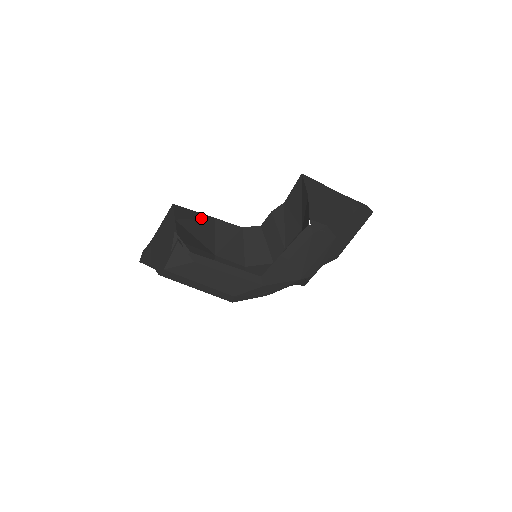
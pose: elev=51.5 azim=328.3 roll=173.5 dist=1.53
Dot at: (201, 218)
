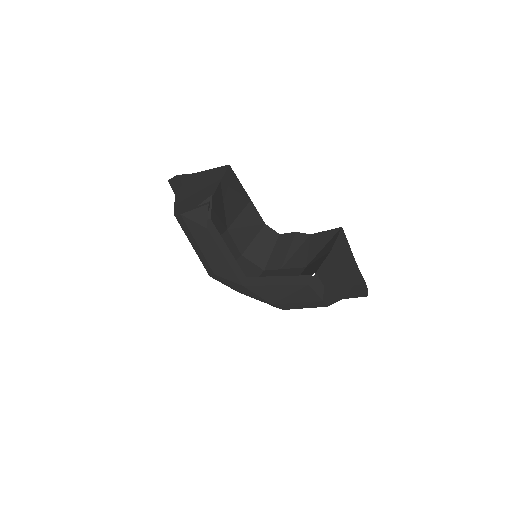
Dot at: (241, 193)
